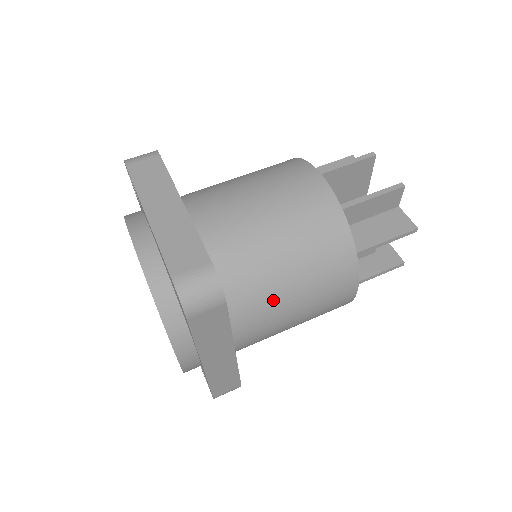
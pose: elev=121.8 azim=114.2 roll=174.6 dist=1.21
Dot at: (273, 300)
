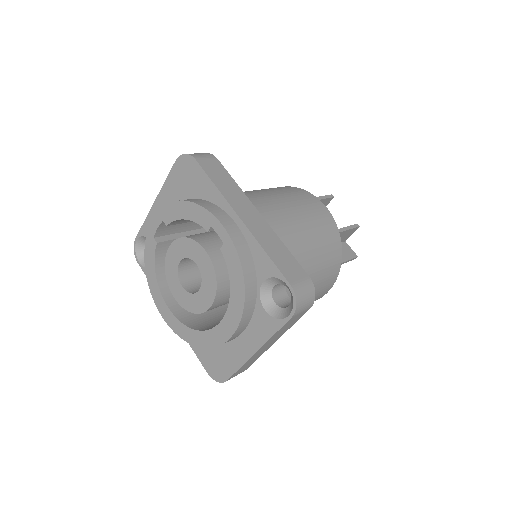
Dot at: (263, 197)
